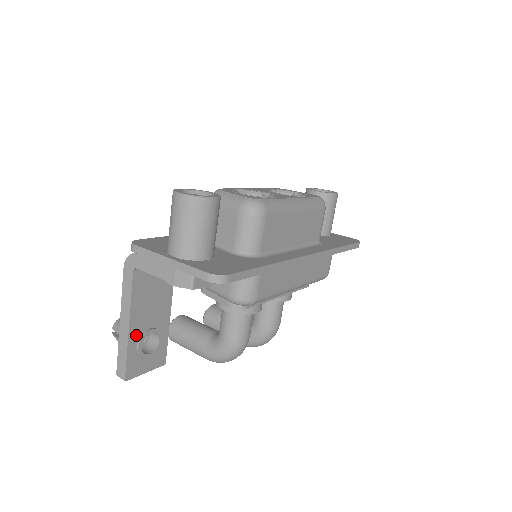
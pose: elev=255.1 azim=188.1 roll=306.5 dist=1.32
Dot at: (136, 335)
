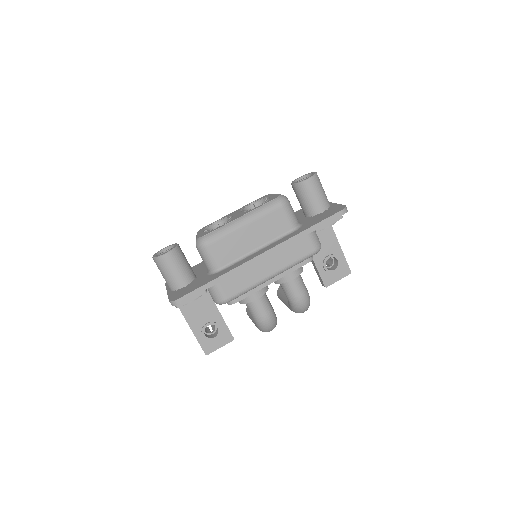
Dot at: (198, 329)
